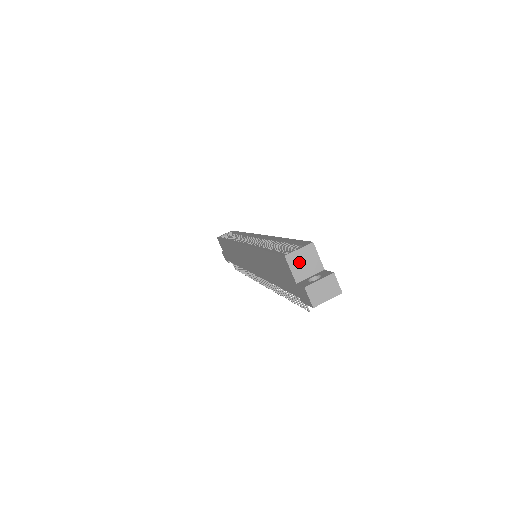
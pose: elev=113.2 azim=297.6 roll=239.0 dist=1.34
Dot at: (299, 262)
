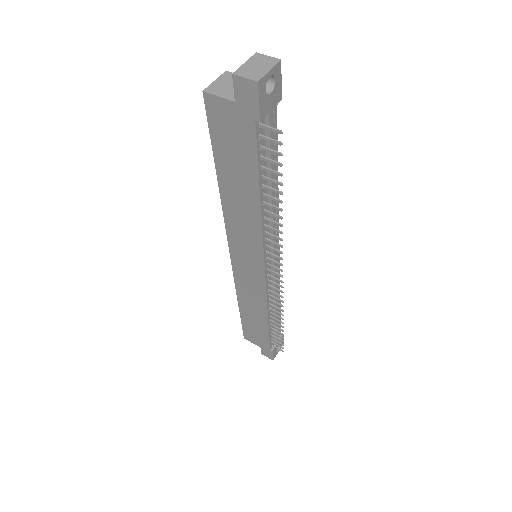
Dot at: (223, 88)
